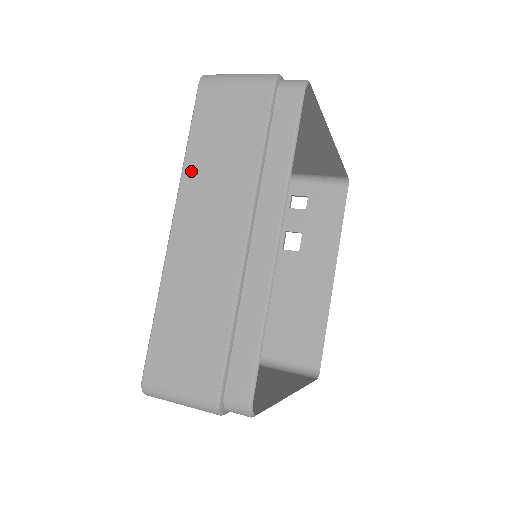
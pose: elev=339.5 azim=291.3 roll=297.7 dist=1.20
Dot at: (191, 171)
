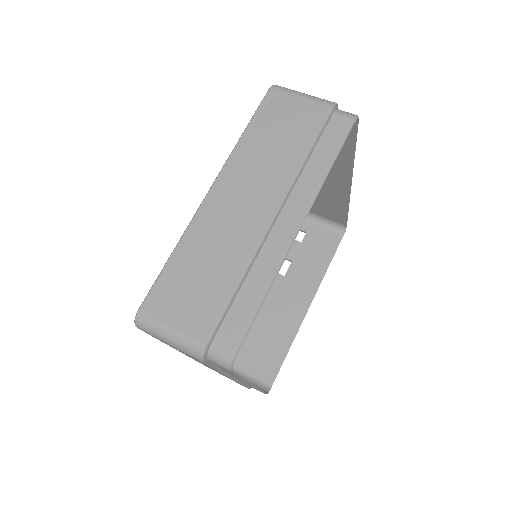
Dot at: (241, 152)
